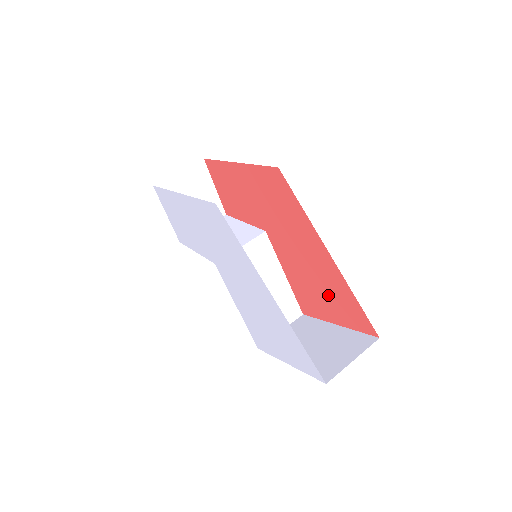
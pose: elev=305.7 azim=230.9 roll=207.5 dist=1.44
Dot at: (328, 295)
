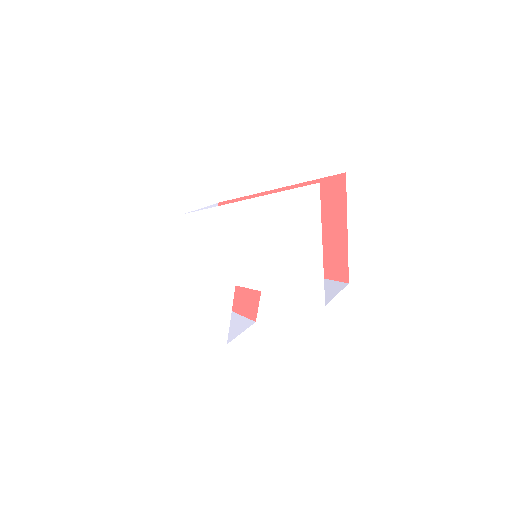
Dot at: occluded
